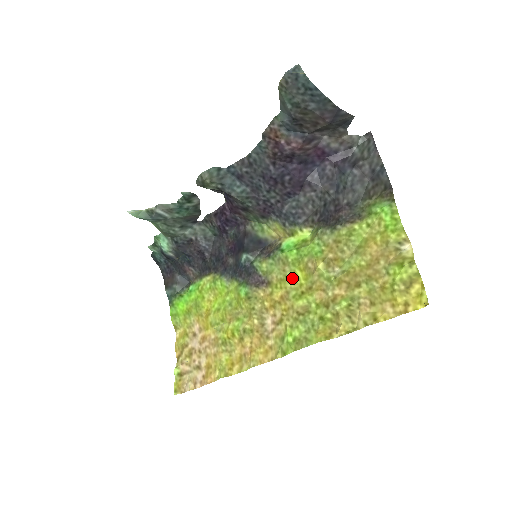
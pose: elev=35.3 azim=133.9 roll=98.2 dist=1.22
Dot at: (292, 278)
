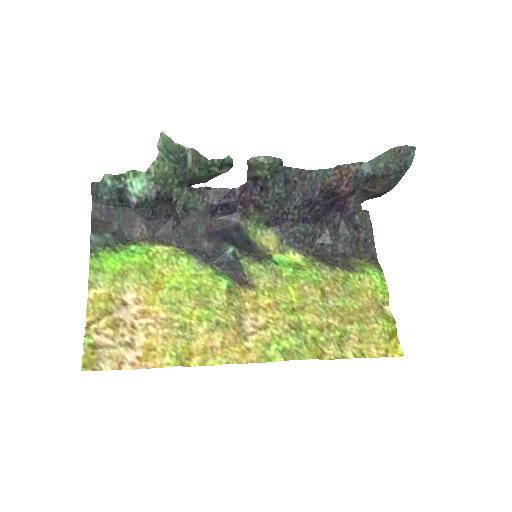
Dot at: (283, 292)
